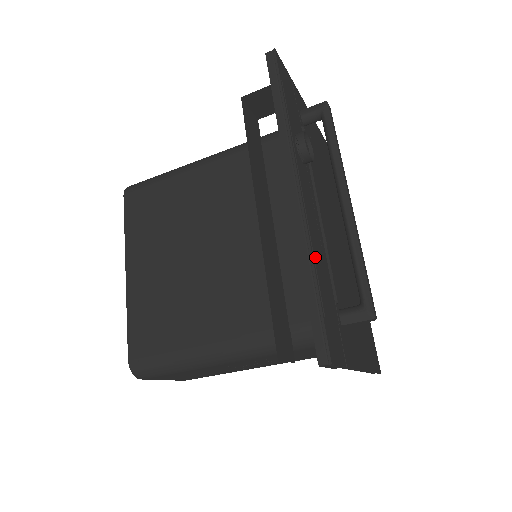
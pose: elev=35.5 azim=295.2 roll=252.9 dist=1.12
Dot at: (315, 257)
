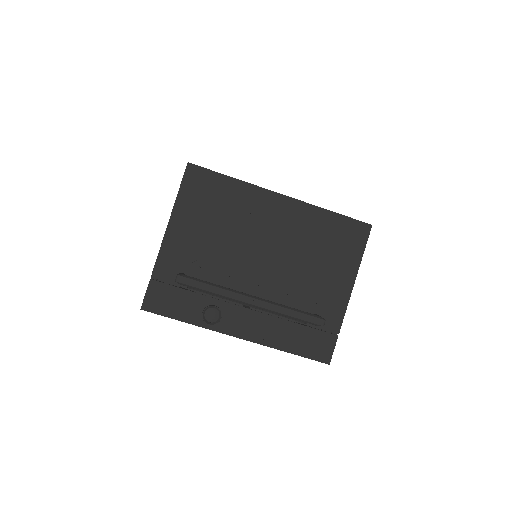
Dot at: (279, 346)
